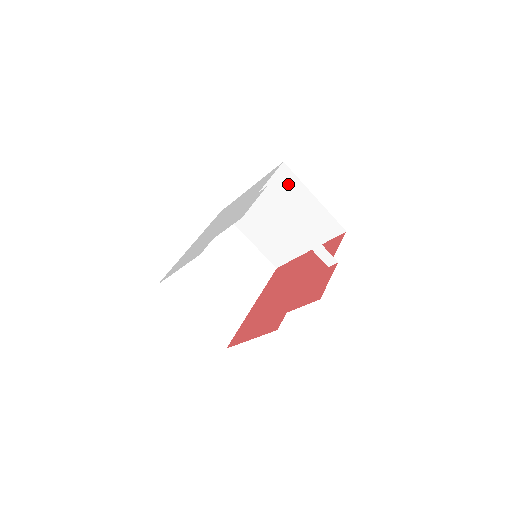
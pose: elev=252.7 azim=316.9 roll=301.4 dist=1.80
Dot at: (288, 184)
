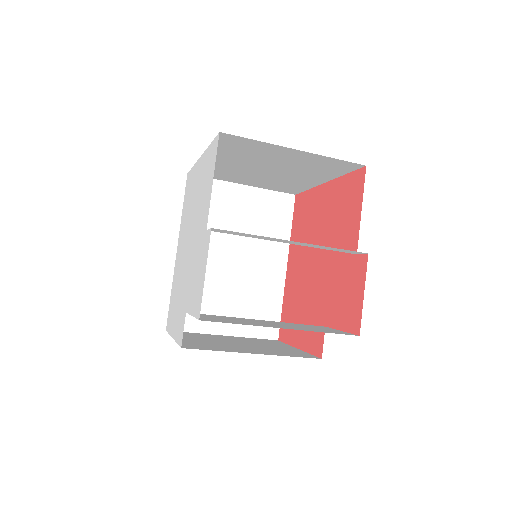
Dot at: (247, 146)
